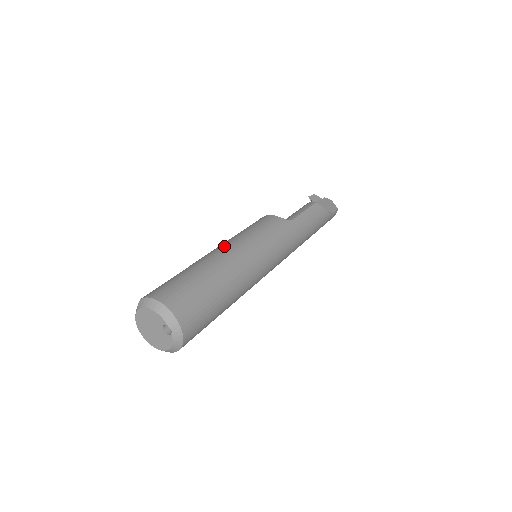
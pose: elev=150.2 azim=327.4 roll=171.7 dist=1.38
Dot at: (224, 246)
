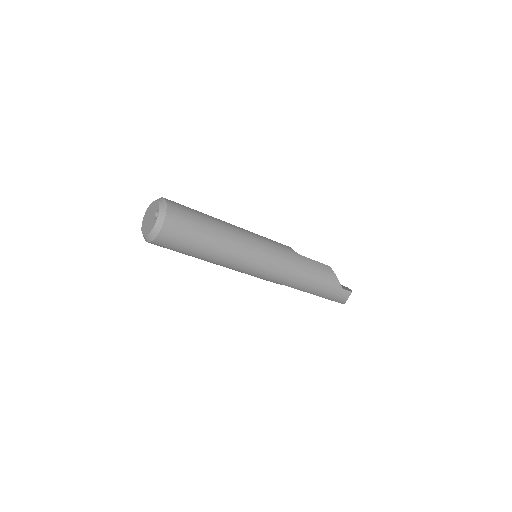
Dot at: occluded
